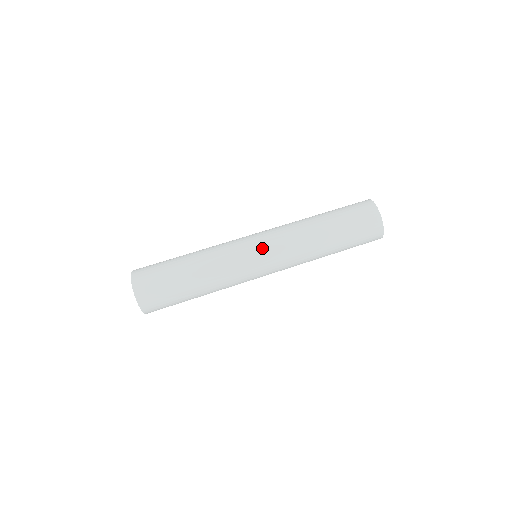
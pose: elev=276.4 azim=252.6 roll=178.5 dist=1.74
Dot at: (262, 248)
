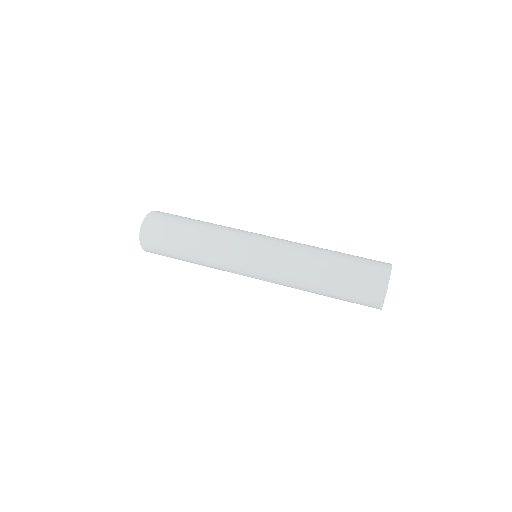
Dot at: (261, 241)
